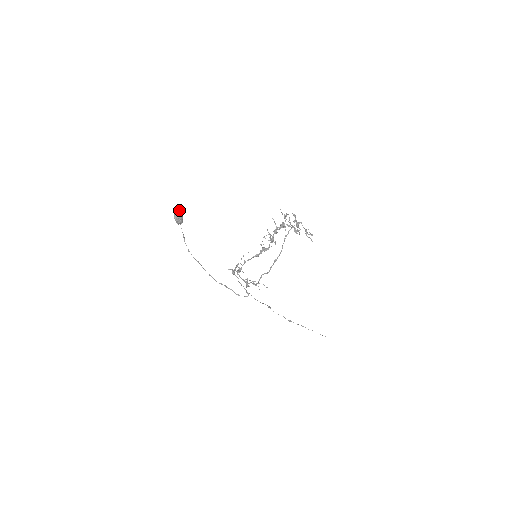
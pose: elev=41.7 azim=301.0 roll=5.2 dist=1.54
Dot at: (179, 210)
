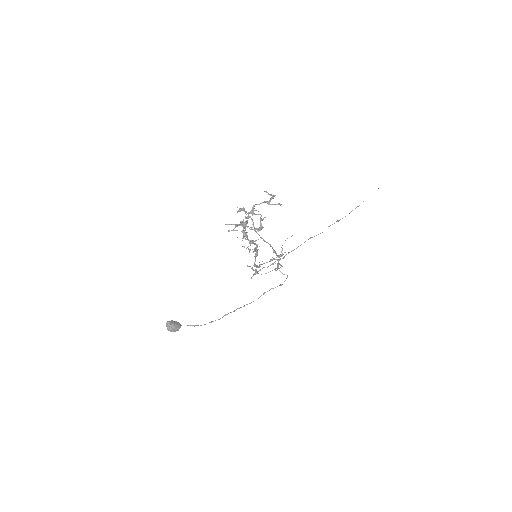
Dot at: (166, 325)
